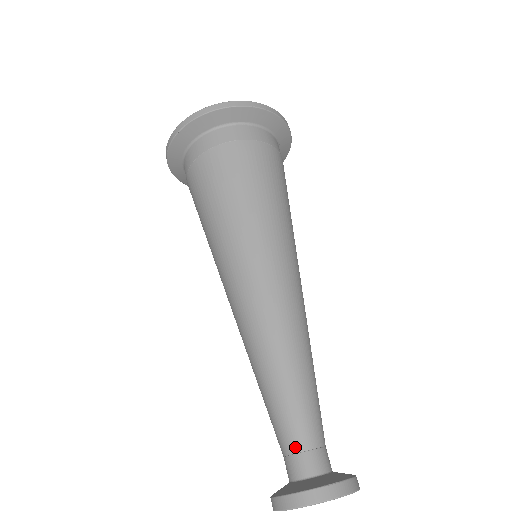
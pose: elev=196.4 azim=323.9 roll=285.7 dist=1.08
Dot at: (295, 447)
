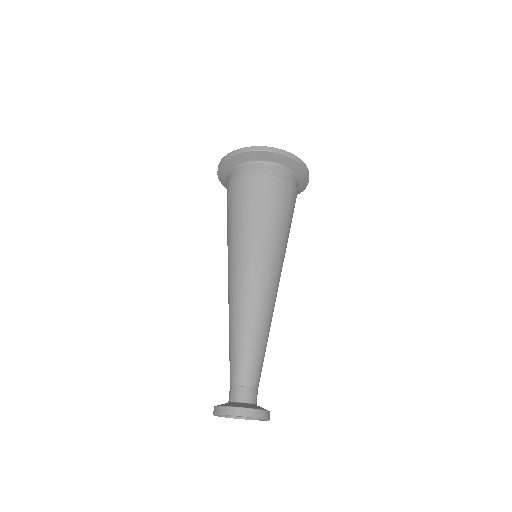
Dot at: (231, 382)
